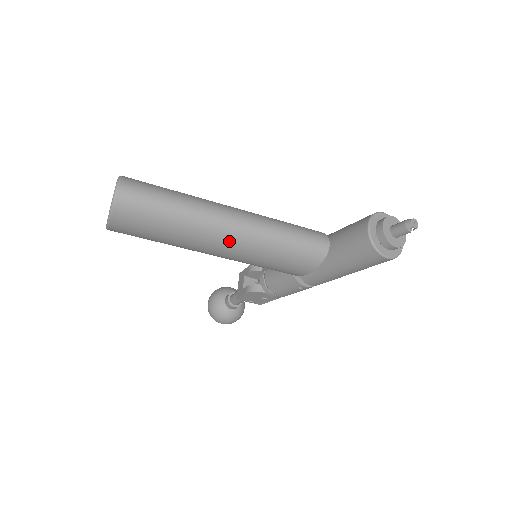
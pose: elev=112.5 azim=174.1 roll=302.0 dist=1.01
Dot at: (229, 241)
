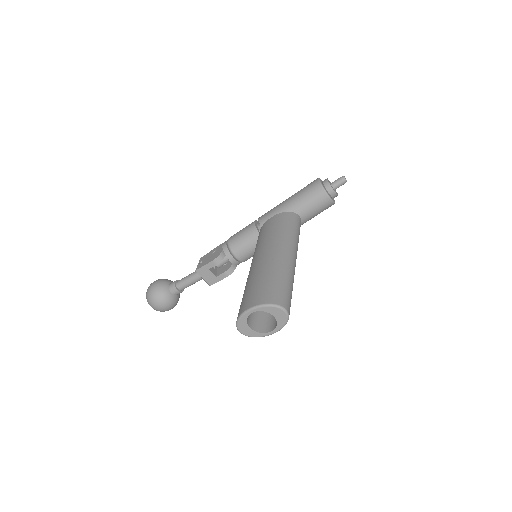
Dot at: occluded
